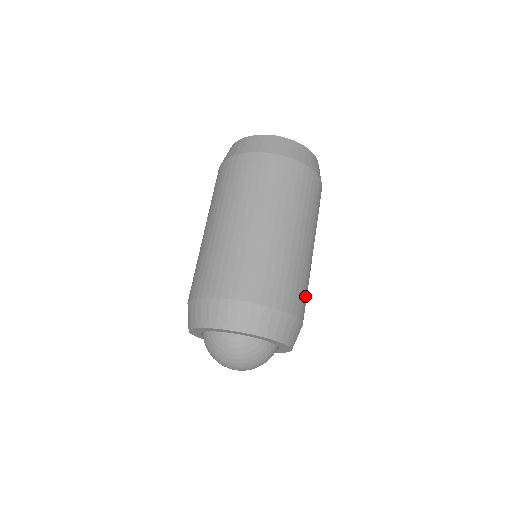
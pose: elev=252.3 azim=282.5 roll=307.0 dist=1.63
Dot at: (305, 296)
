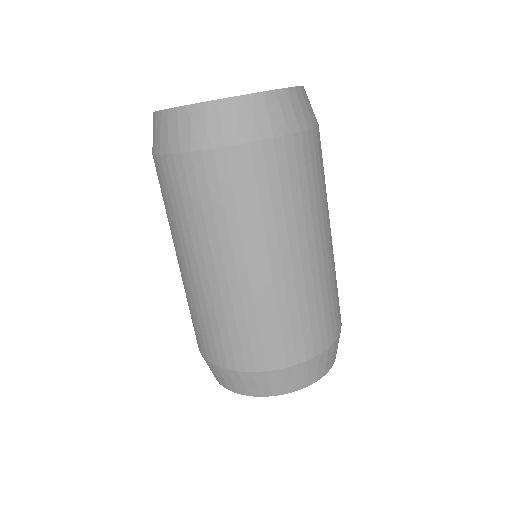
Dot at: (334, 306)
